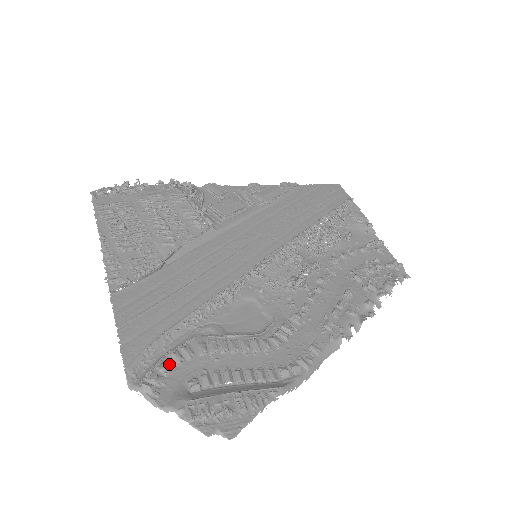
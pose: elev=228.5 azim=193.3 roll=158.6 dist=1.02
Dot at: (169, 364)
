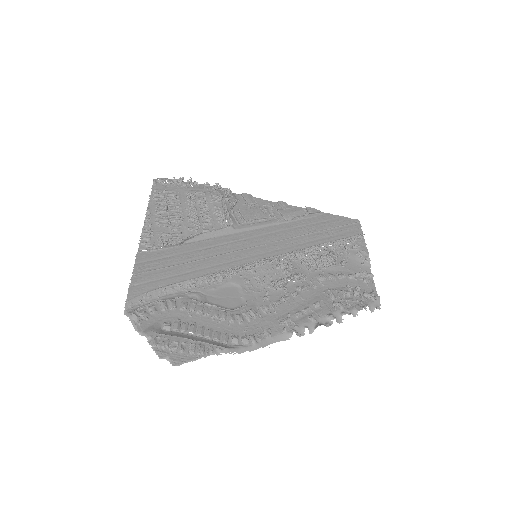
Dot at: (157, 308)
